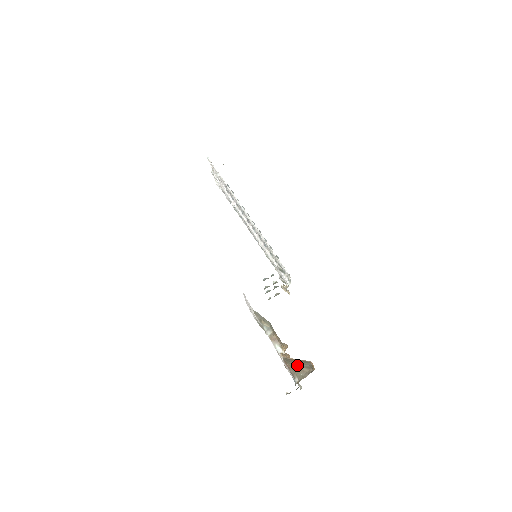
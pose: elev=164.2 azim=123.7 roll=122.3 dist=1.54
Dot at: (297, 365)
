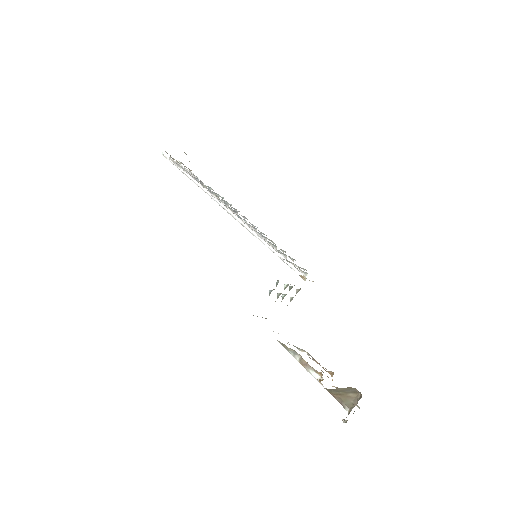
Dot at: (341, 392)
